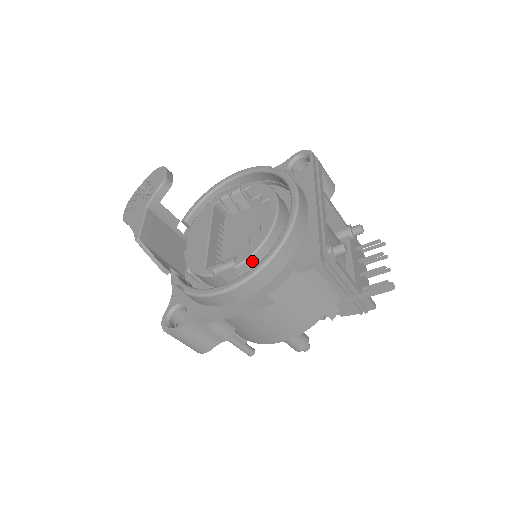
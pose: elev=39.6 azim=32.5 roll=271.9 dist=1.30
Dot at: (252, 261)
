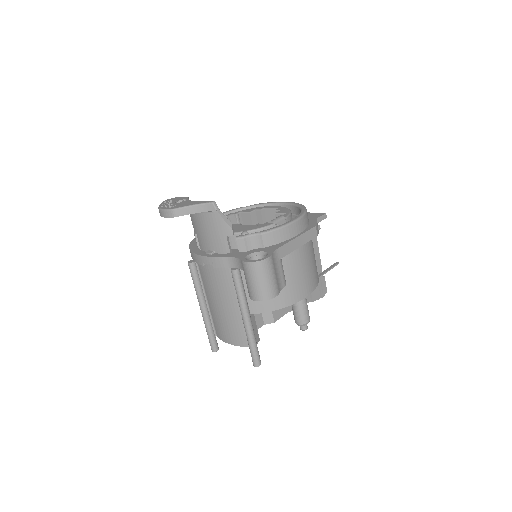
Dot at: (291, 217)
